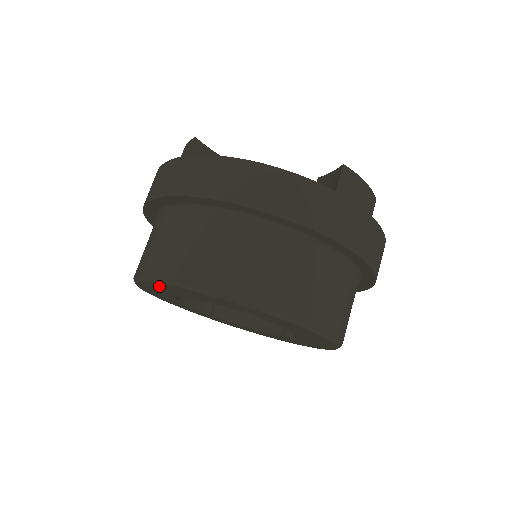
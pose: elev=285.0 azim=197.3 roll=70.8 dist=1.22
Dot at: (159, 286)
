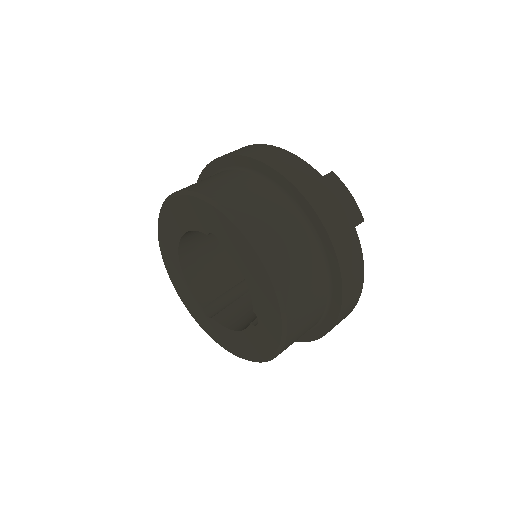
Dot at: (167, 218)
